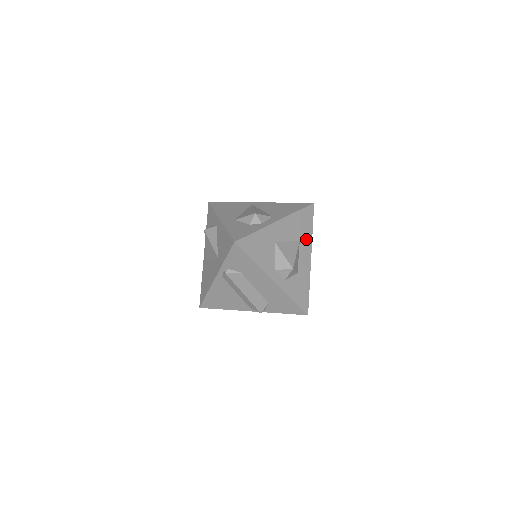
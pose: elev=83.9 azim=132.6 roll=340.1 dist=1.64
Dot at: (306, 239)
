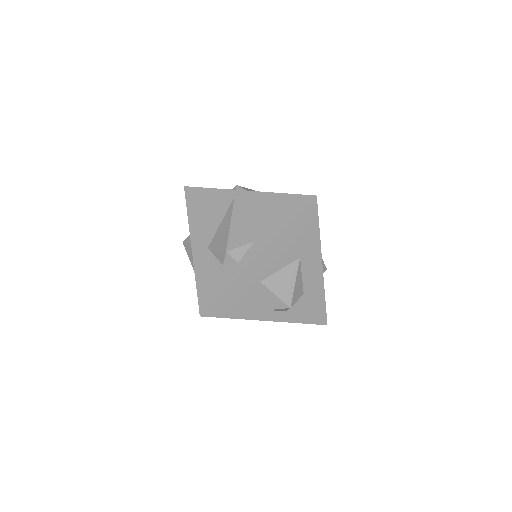
Dot at: (310, 249)
